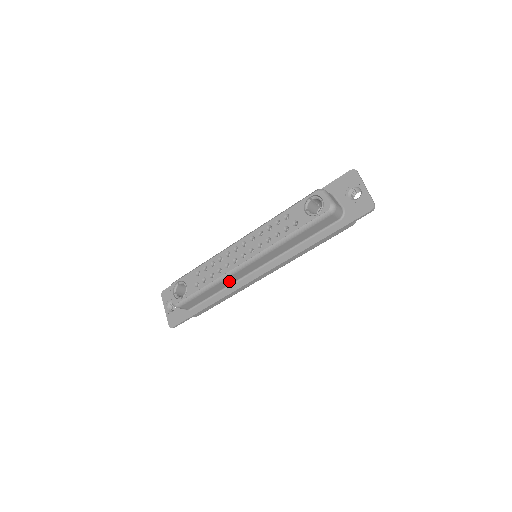
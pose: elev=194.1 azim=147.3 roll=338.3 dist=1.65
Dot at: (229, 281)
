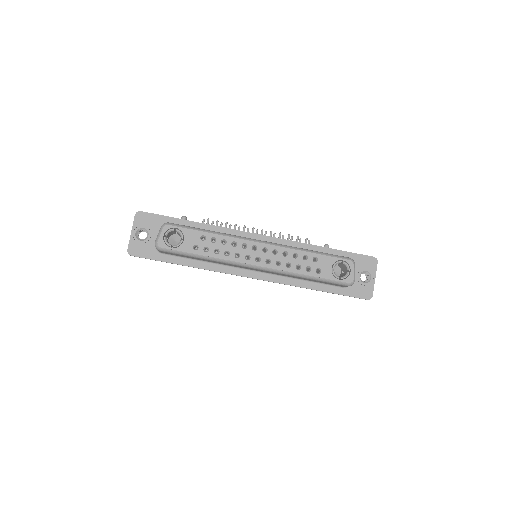
Dot at: occluded
